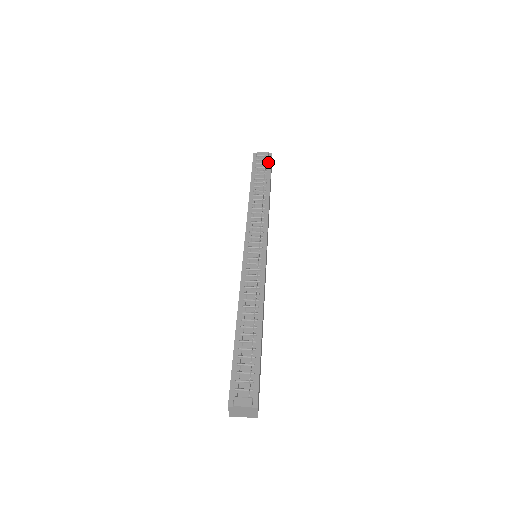
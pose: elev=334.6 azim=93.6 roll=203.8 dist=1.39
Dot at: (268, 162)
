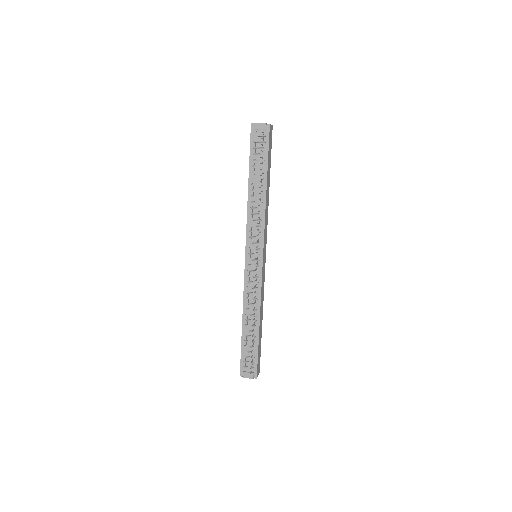
Dot at: (266, 139)
